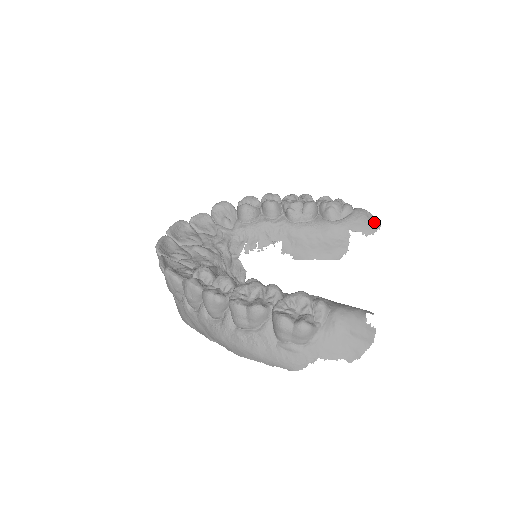
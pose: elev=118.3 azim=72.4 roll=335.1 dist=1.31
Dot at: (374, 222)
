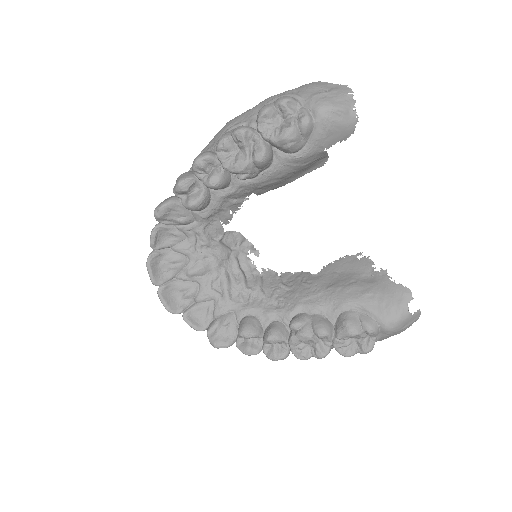
Dot at: (347, 119)
